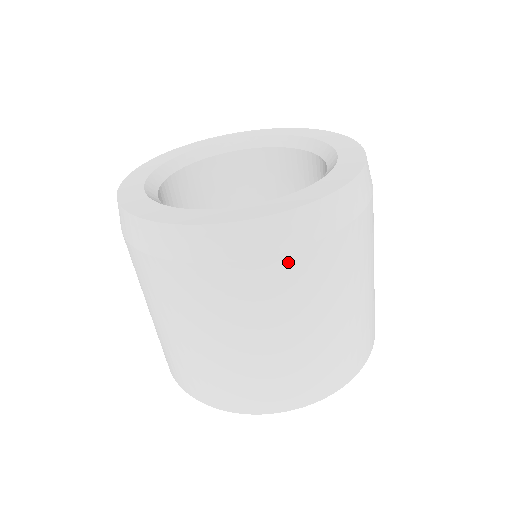
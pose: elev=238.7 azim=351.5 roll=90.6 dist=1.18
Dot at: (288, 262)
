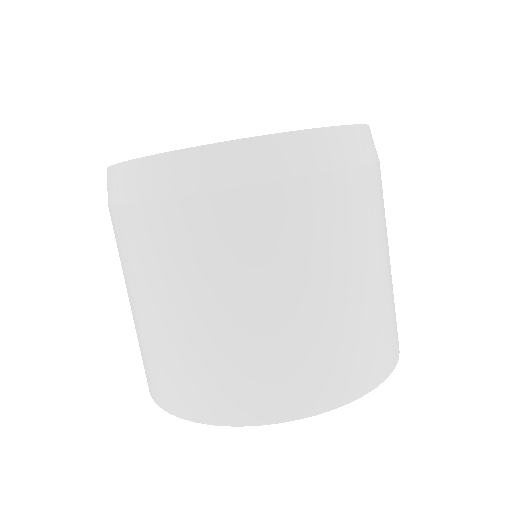
Dot at: (377, 174)
